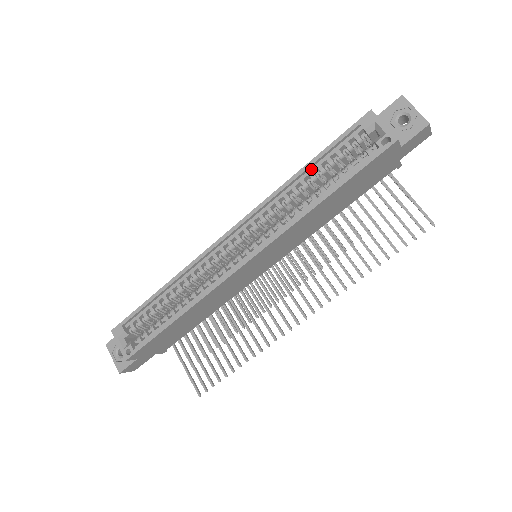
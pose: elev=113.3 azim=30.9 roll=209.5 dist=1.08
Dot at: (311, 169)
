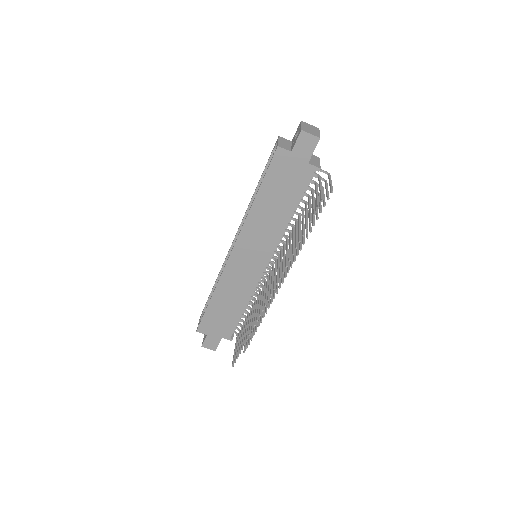
Dot at: occluded
